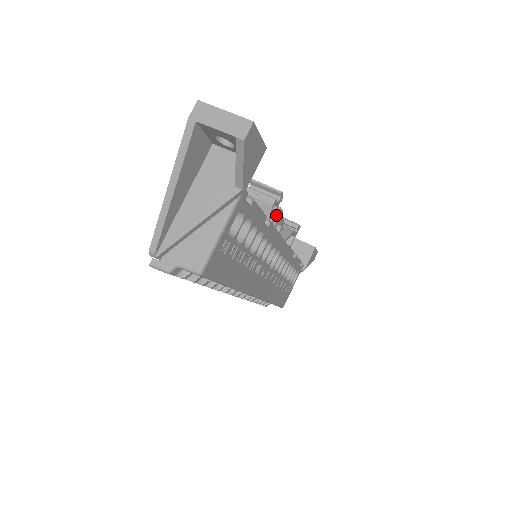
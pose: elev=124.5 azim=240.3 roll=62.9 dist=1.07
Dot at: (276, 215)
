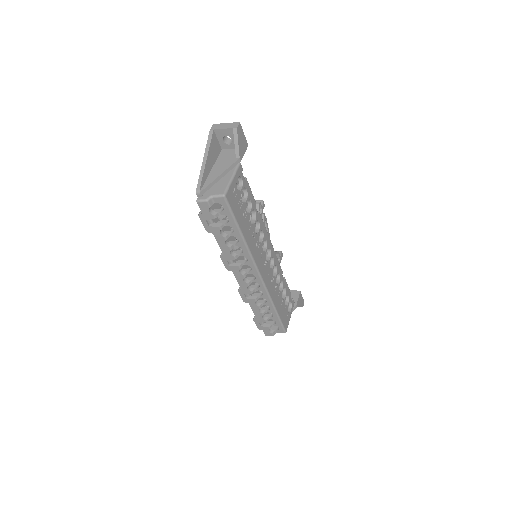
Dot at: (263, 219)
